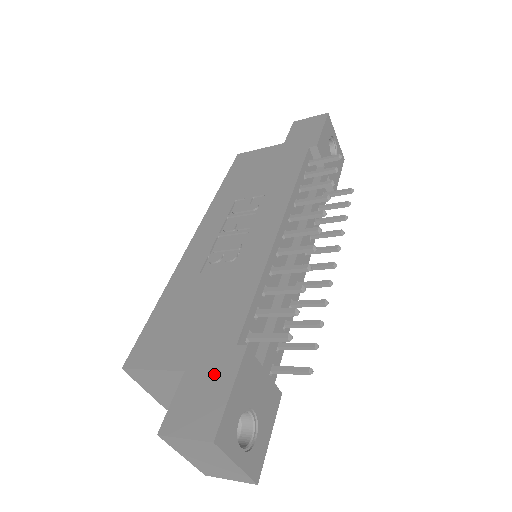
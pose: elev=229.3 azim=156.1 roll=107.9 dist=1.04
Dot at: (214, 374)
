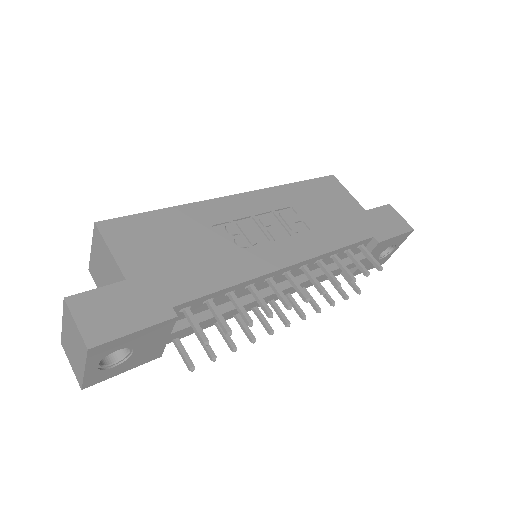
Dot at: (139, 307)
